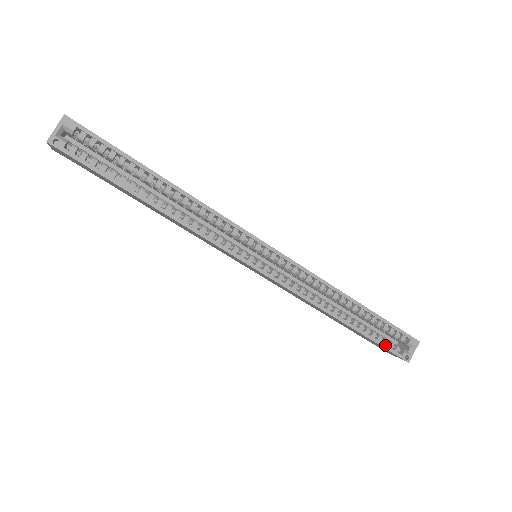
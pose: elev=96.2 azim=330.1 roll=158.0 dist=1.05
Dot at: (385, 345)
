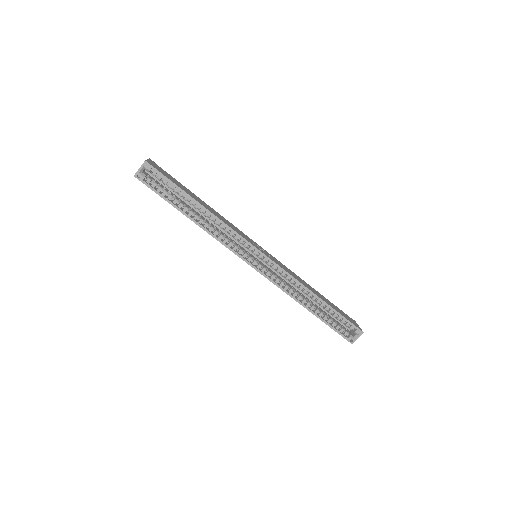
Dot at: (336, 329)
